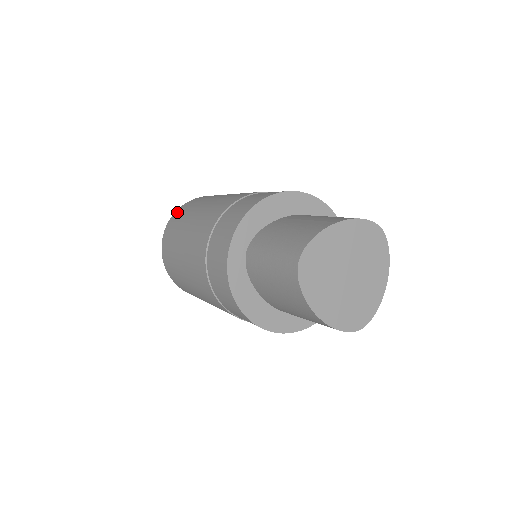
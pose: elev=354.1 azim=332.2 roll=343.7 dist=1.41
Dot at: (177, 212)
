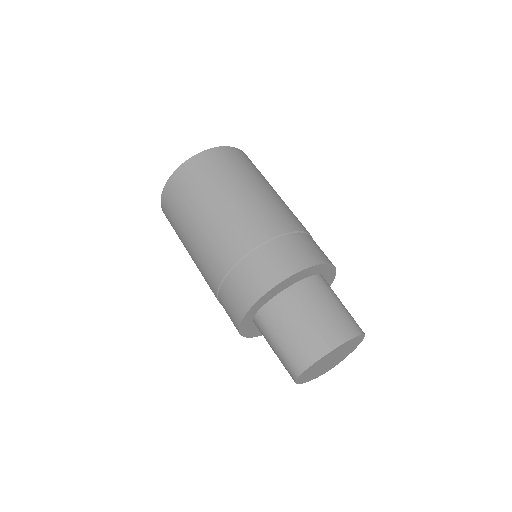
Dot at: (176, 178)
